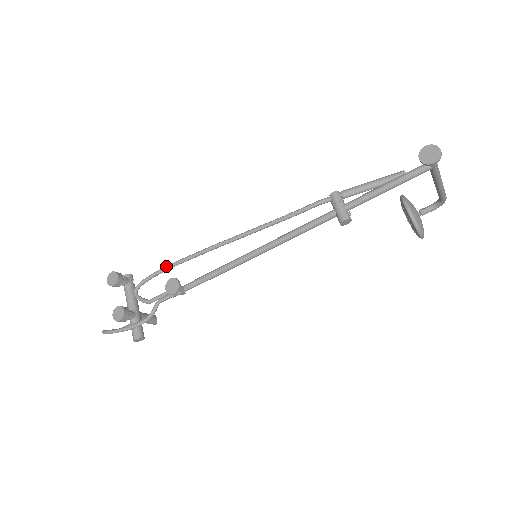
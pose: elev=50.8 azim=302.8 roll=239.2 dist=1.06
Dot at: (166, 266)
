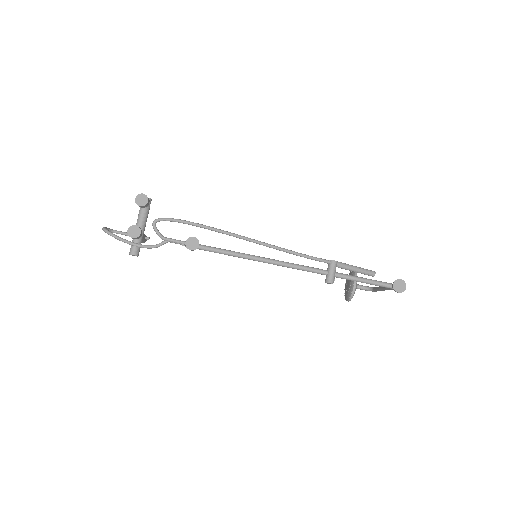
Dot at: (192, 222)
